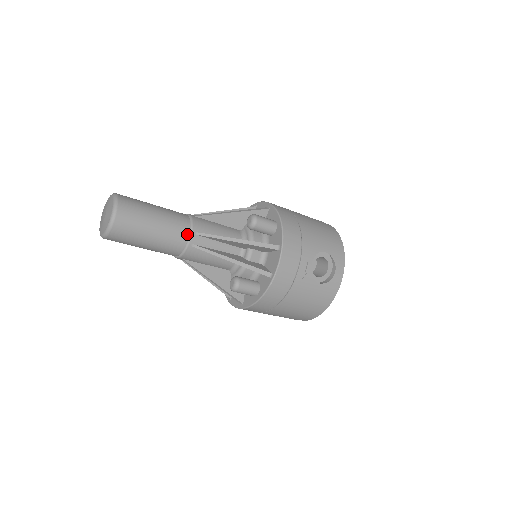
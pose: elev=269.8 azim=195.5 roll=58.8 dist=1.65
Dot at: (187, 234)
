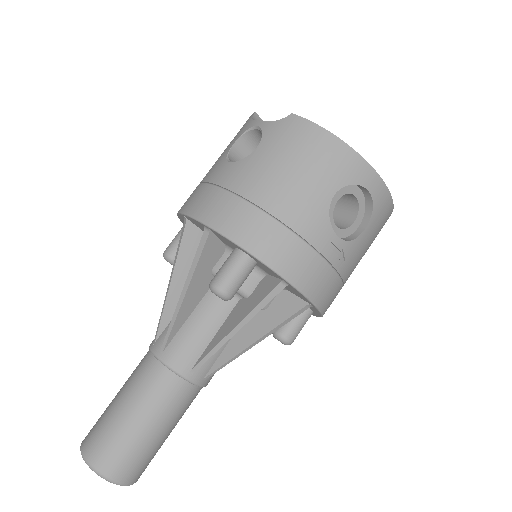
Dot at: (186, 385)
